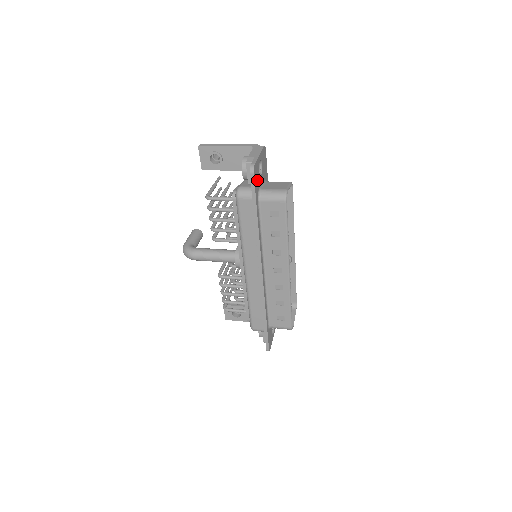
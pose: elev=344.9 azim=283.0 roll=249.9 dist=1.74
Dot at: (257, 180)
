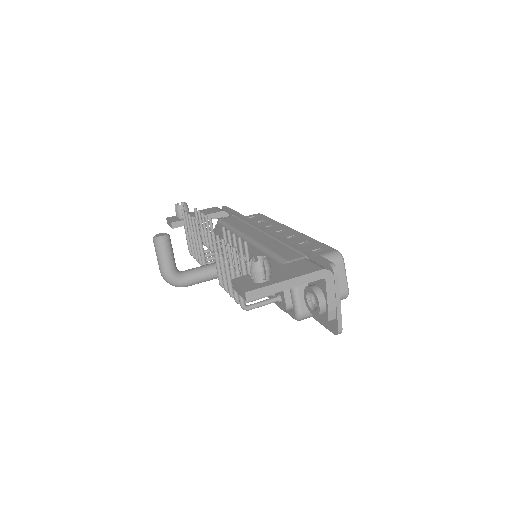
Dot at: occluded
